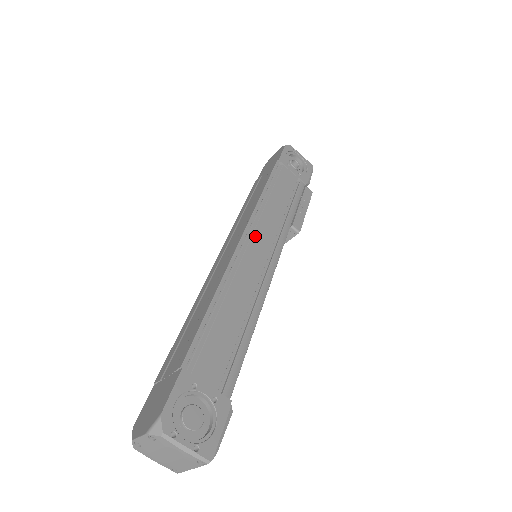
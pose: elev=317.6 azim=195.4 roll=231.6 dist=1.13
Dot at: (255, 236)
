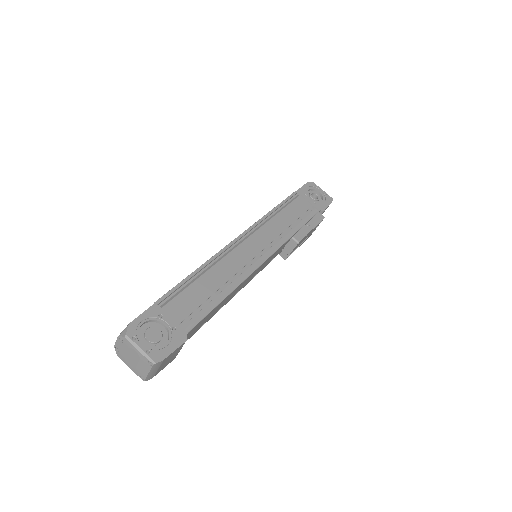
Dot at: (252, 238)
